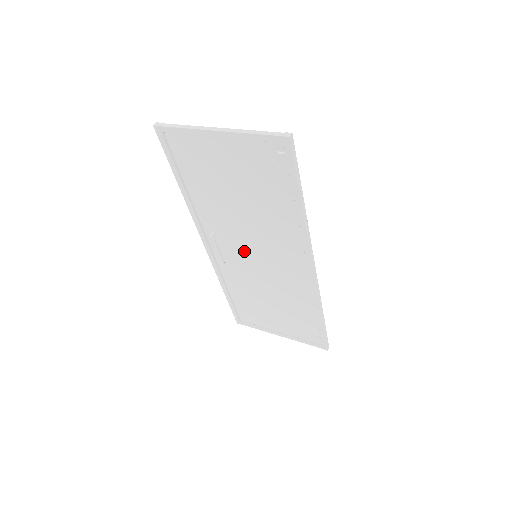
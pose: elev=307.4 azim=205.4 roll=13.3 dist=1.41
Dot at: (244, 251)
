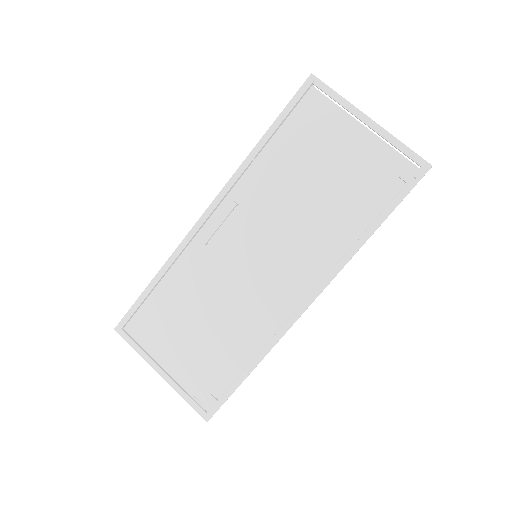
Dot at: (248, 243)
